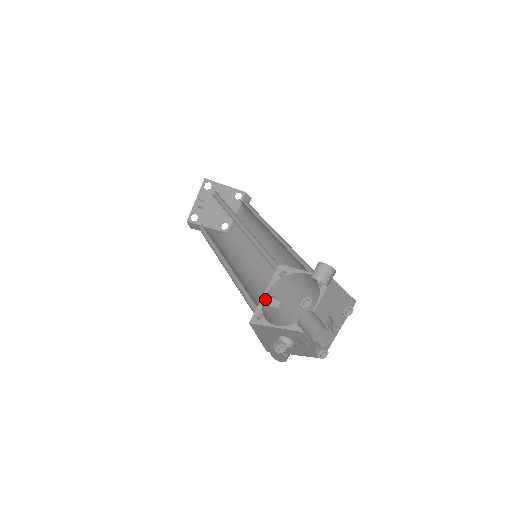
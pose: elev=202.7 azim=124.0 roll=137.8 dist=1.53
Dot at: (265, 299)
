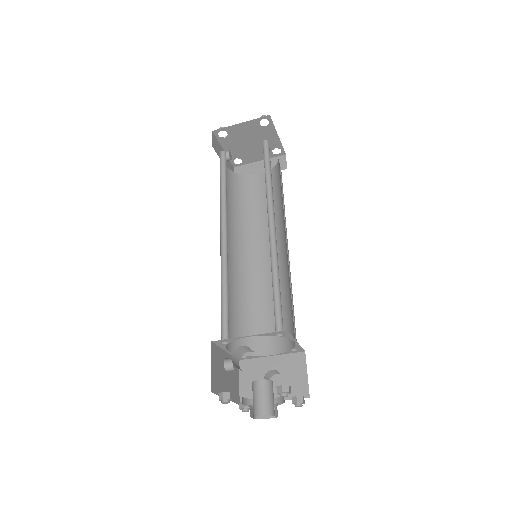
Dot at: occluded
